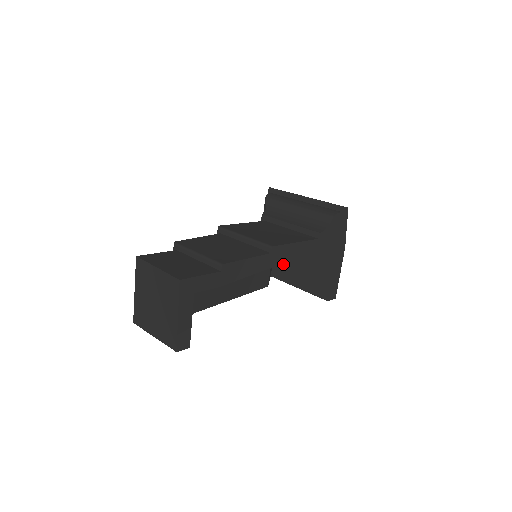
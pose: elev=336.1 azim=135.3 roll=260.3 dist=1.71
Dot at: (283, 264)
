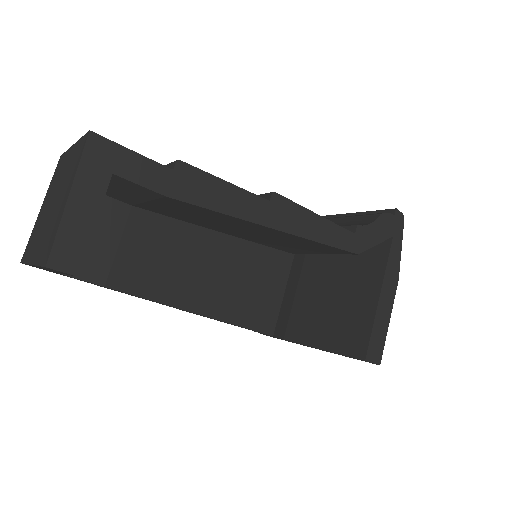
Dot at: (303, 317)
